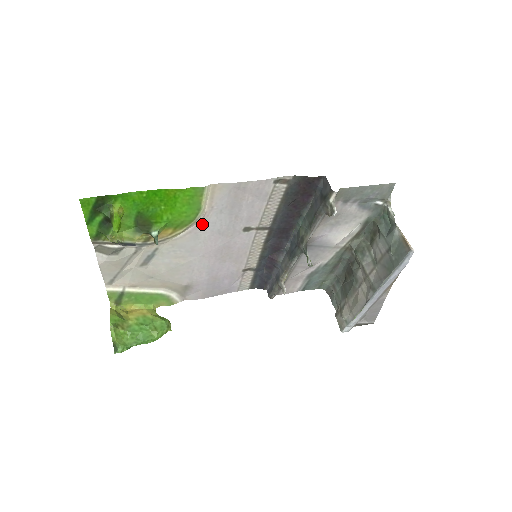
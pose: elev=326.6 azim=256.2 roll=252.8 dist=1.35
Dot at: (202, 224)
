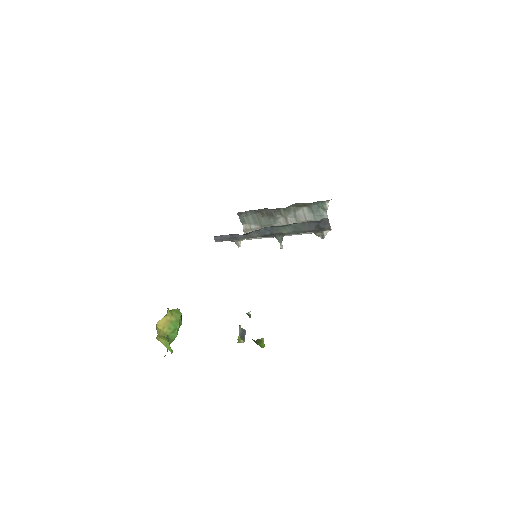
Dot at: occluded
